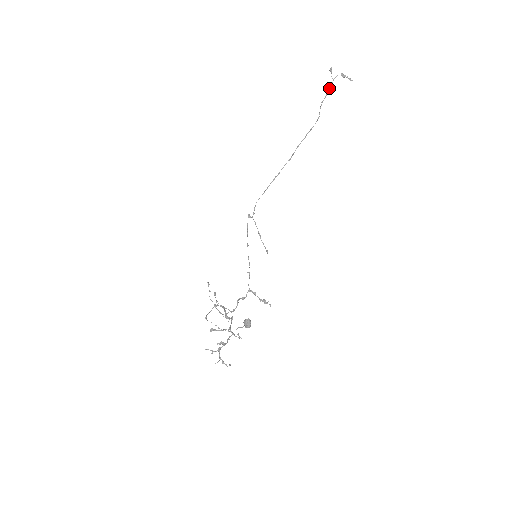
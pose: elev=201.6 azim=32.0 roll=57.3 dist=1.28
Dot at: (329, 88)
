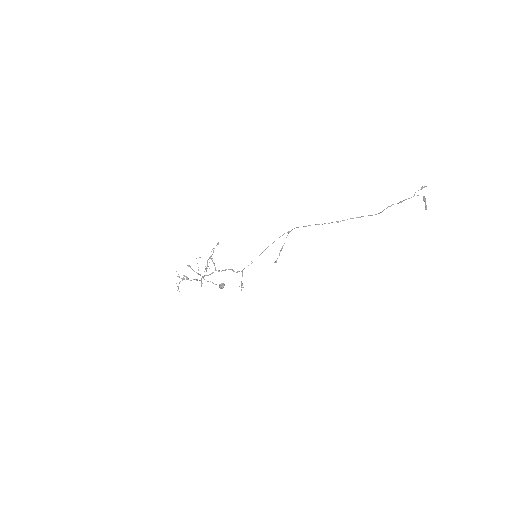
Dot at: (405, 199)
